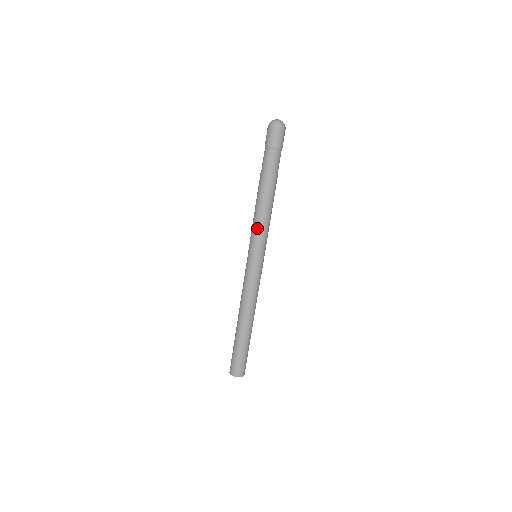
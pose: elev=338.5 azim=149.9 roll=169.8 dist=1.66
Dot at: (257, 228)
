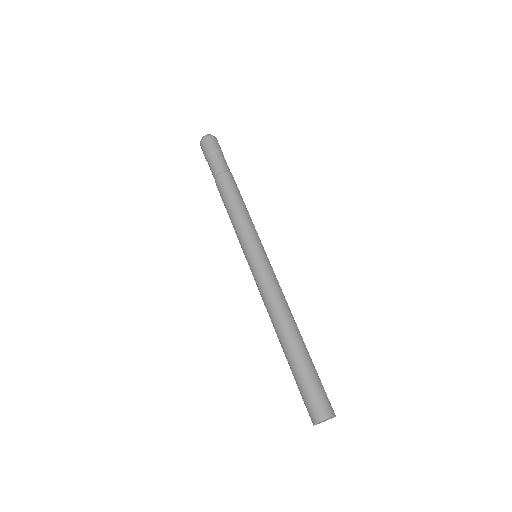
Dot at: (236, 225)
